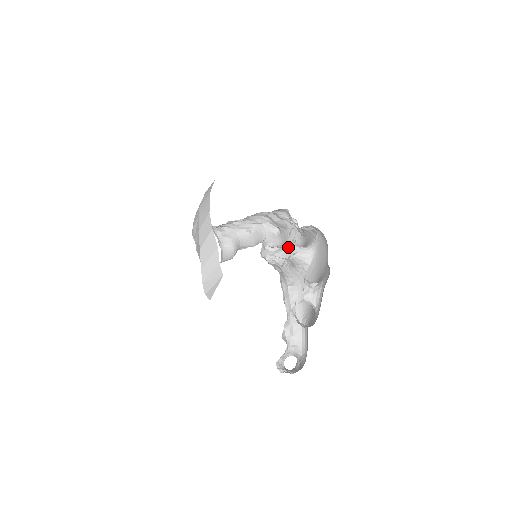
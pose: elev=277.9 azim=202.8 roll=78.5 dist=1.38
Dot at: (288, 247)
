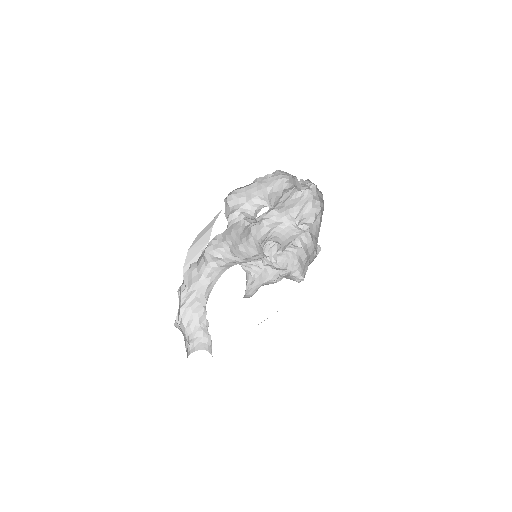
Dot at: occluded
